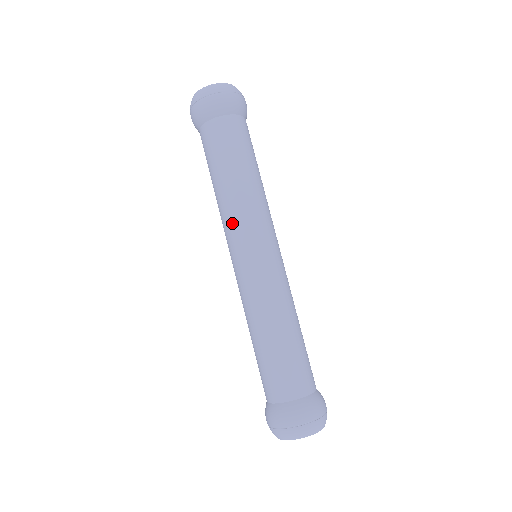
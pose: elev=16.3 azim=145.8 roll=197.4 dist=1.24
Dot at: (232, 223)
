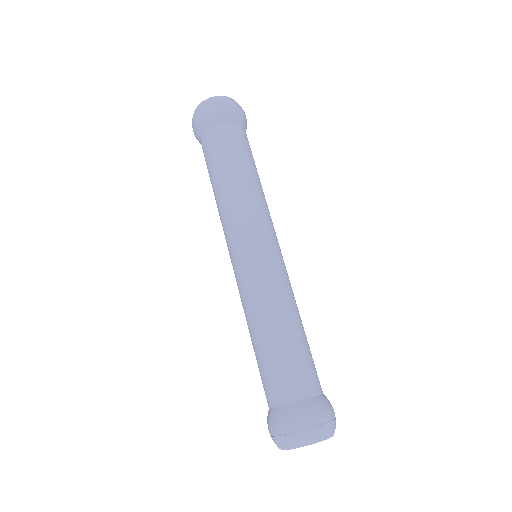
Dot at: (223, 230)
